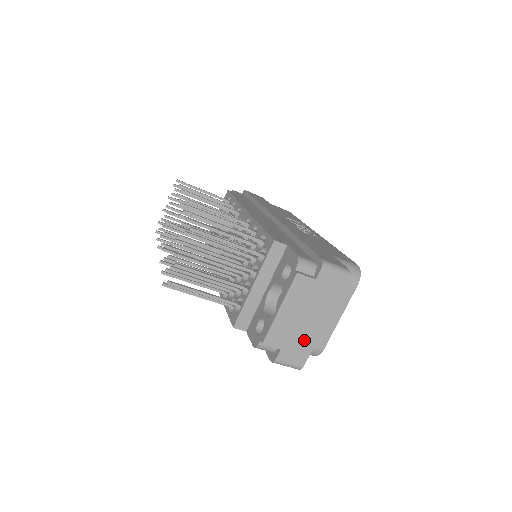
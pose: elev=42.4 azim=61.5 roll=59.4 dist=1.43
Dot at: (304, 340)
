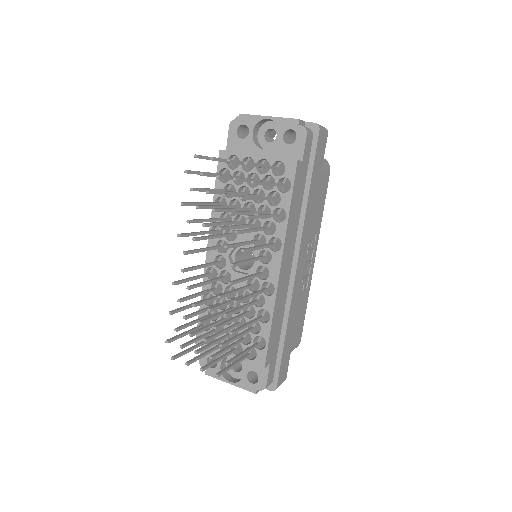
Dot at: occluded
